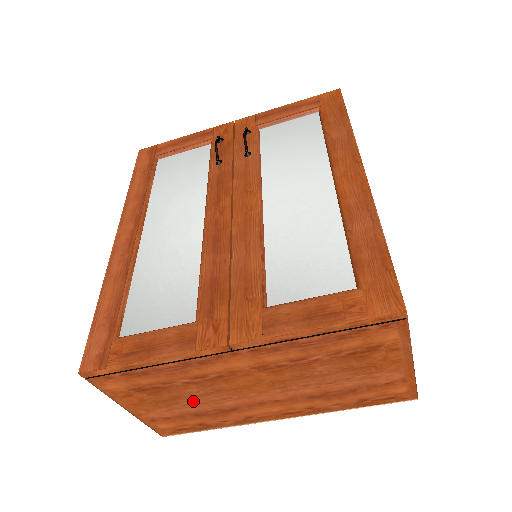
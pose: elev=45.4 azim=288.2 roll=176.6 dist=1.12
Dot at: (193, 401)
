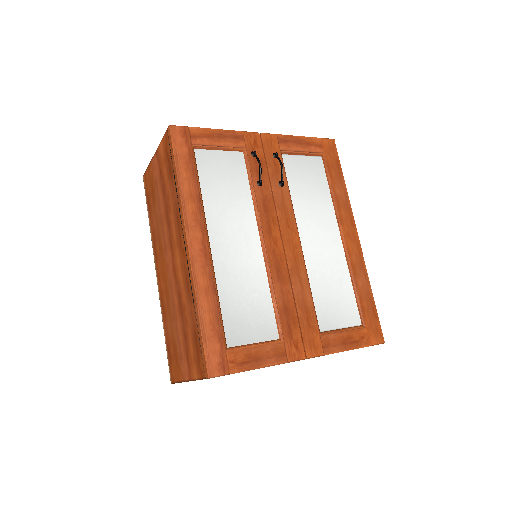
Dot at: occluded
